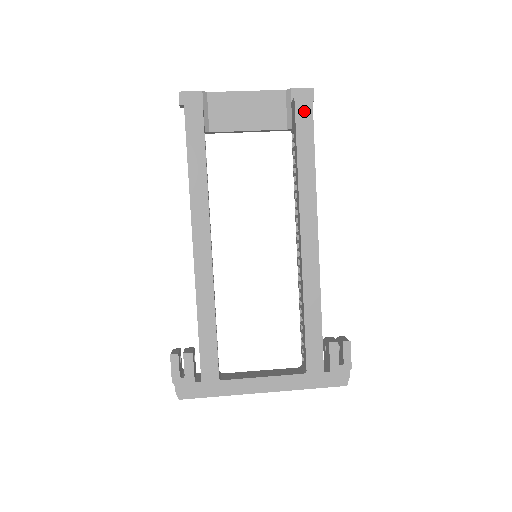
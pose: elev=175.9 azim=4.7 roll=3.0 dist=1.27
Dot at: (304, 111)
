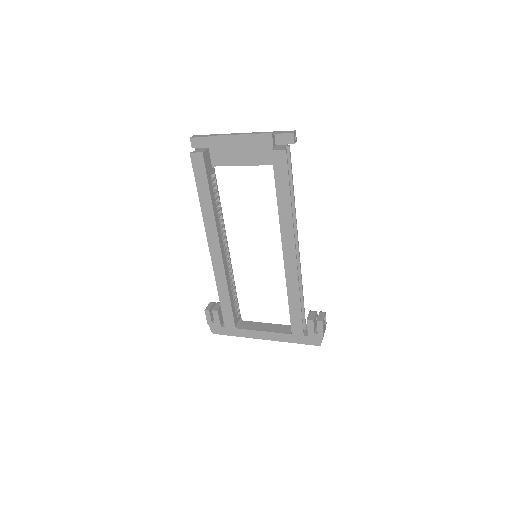
Dot at: (280, 161)
